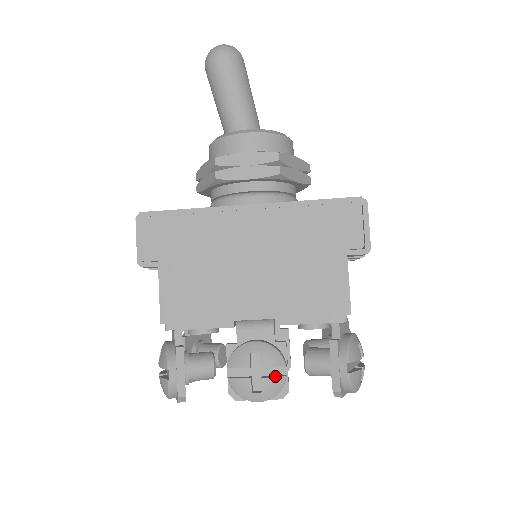
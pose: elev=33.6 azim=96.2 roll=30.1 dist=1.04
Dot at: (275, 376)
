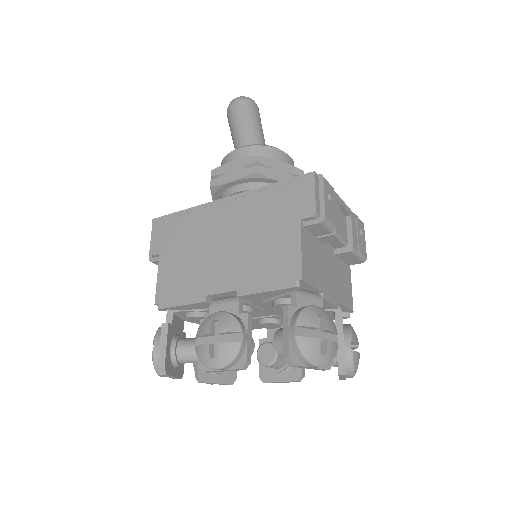
Dot at: (230, 342)
